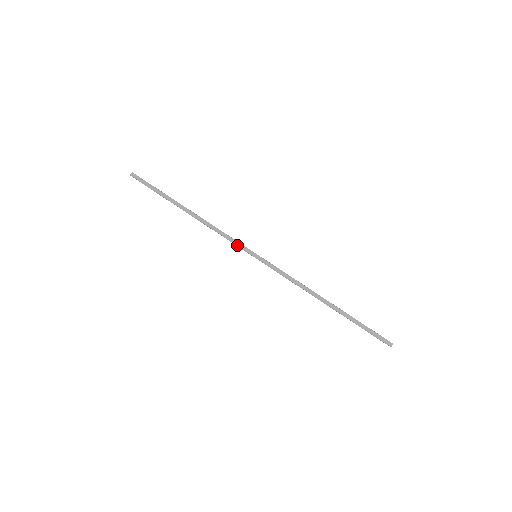
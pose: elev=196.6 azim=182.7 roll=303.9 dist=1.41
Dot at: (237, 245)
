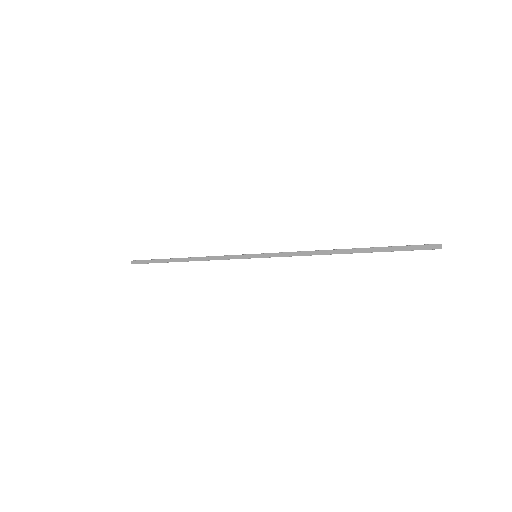
Dot at: occluded
